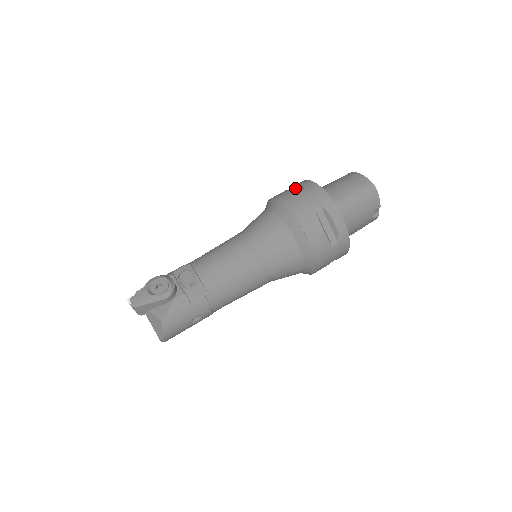
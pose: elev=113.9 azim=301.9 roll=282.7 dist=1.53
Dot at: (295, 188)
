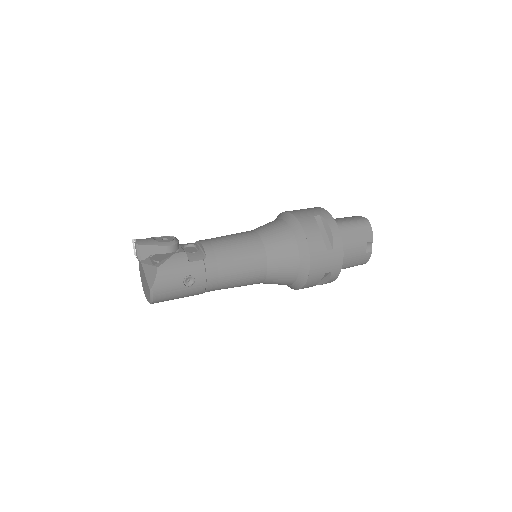
Dot at: occluded
